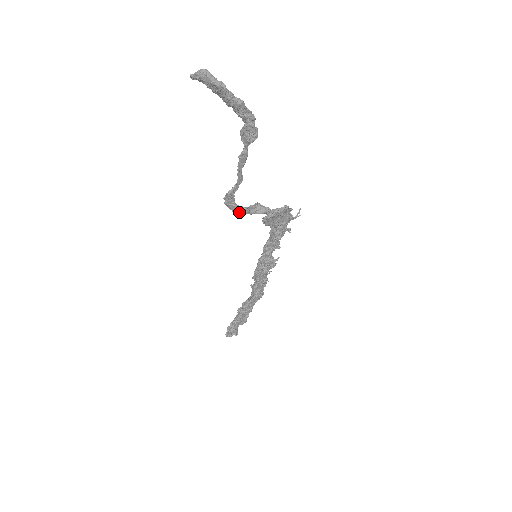
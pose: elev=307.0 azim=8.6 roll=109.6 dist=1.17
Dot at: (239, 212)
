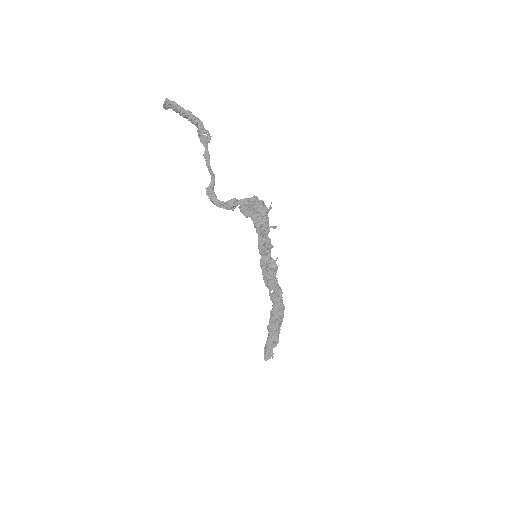
Dot at: (223, 208)
